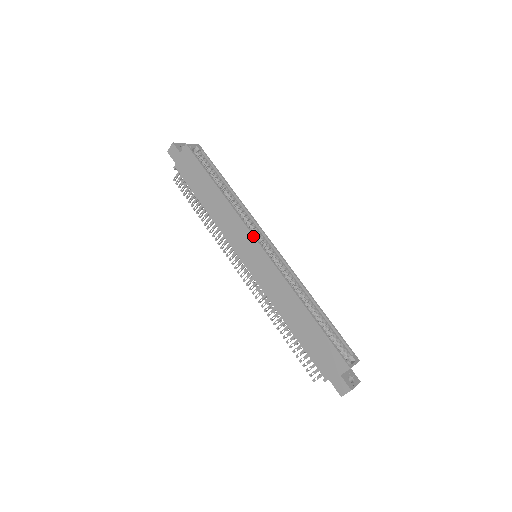
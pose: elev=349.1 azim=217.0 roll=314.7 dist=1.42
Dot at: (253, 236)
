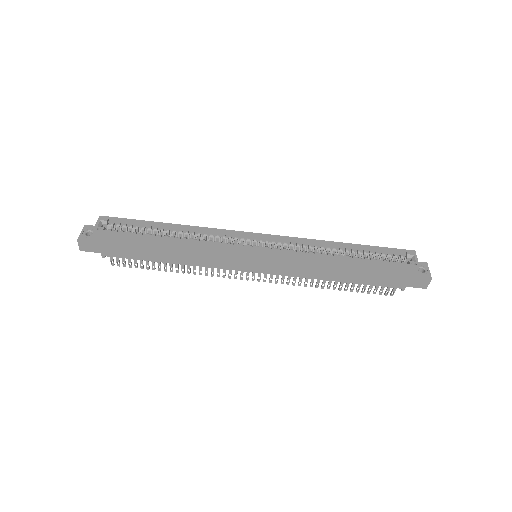
Dot at: (242, 248)
